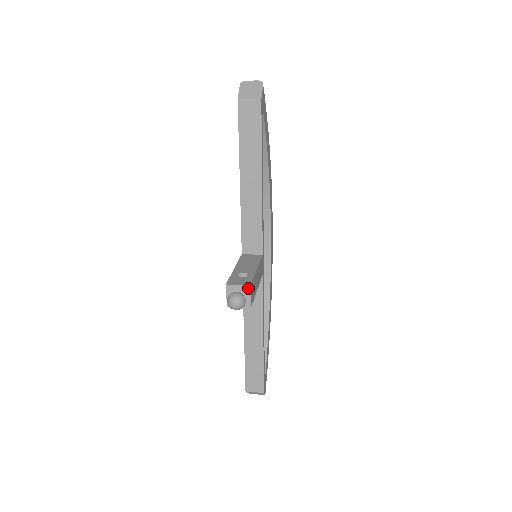
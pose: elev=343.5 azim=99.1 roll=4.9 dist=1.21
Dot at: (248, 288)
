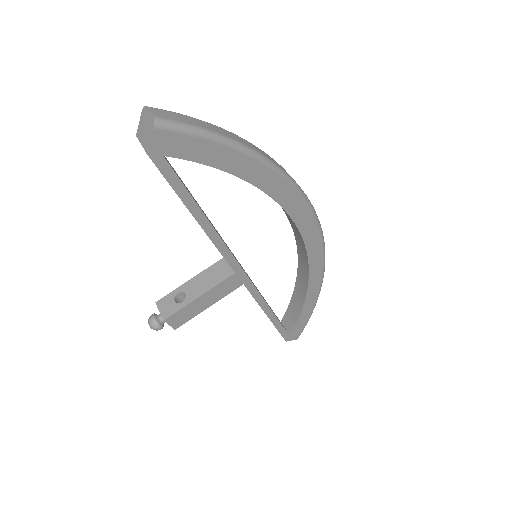
Dot at: (164, 320)
